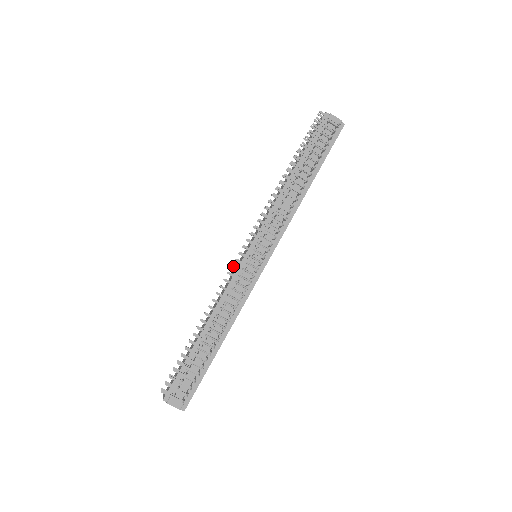
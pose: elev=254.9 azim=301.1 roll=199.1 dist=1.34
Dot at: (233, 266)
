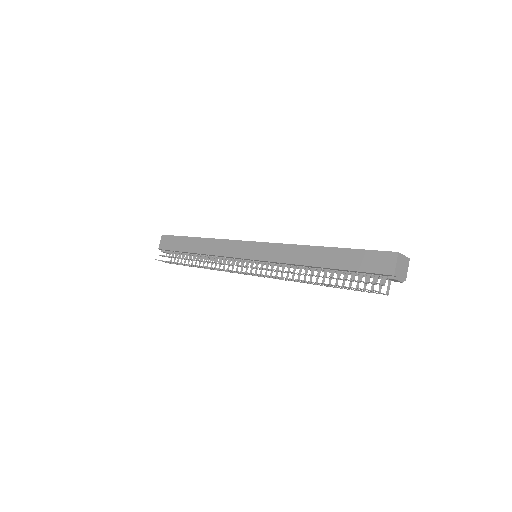
Dot at: occluded
